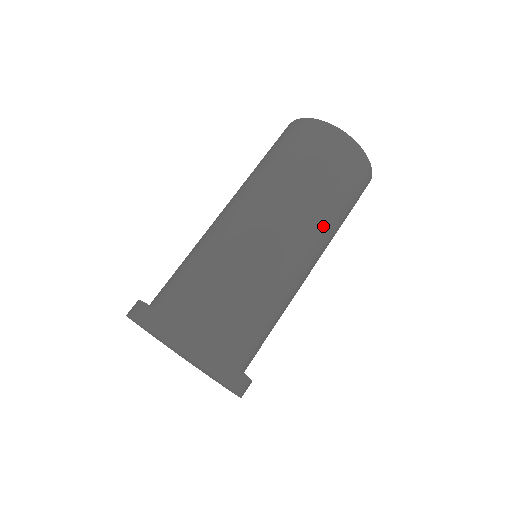
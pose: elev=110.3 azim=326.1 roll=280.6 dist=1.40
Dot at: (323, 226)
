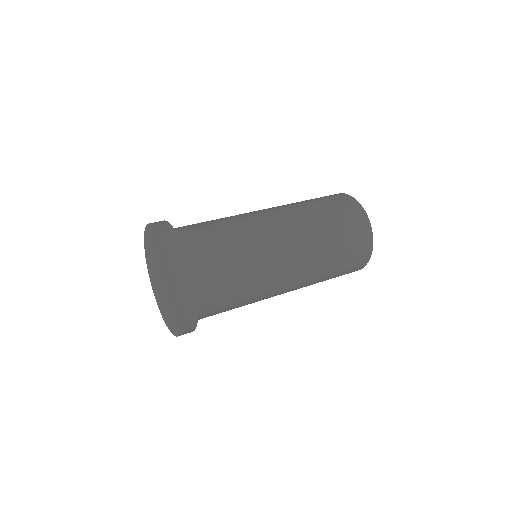
Dot at: (313, 274)
